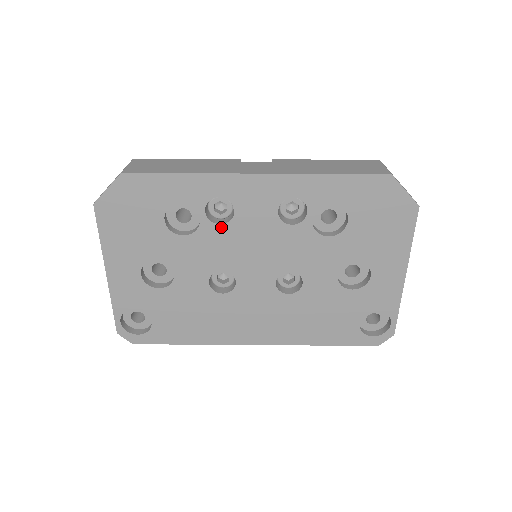
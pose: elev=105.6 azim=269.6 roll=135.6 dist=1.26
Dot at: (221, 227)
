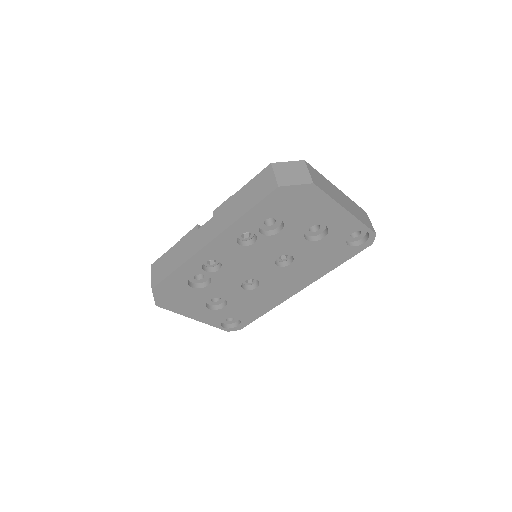
Dot at: (221, 270)
